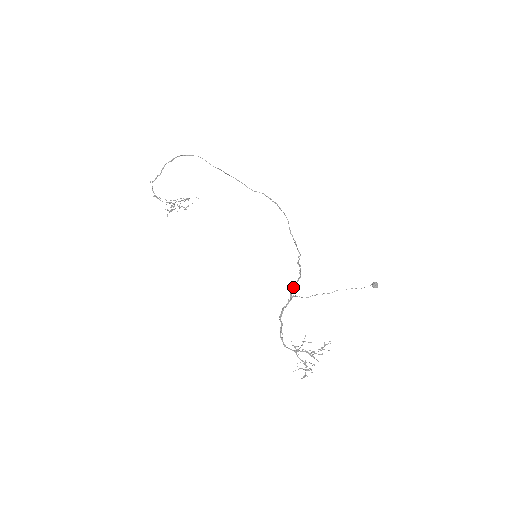
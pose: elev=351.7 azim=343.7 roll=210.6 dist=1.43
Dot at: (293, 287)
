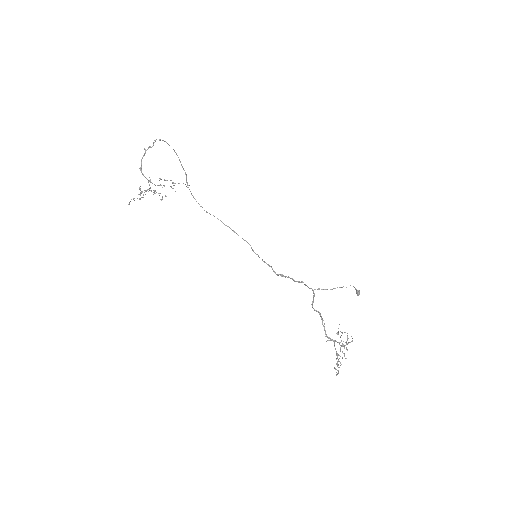
Dot at: occluded
